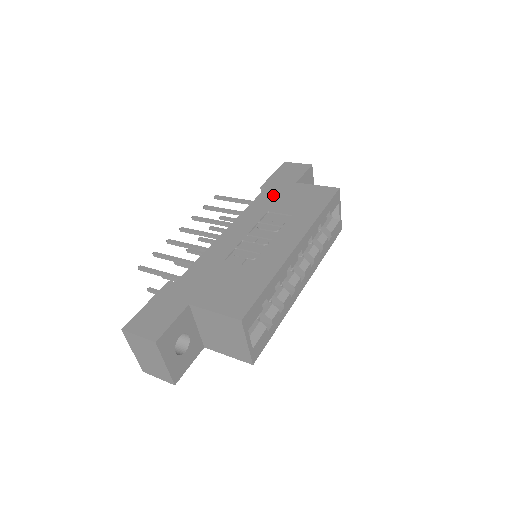
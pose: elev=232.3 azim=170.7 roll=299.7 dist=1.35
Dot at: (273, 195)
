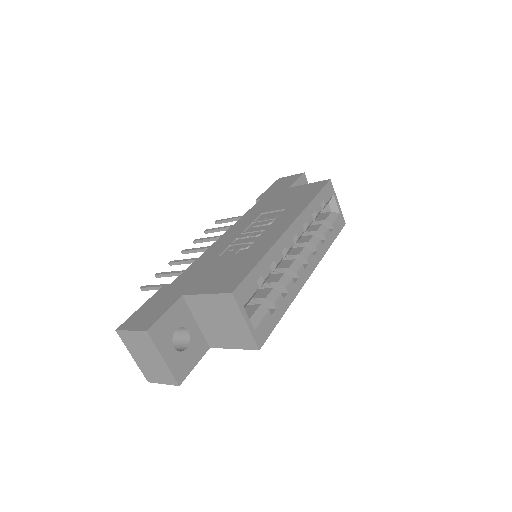
Dot at: (267, 201)
